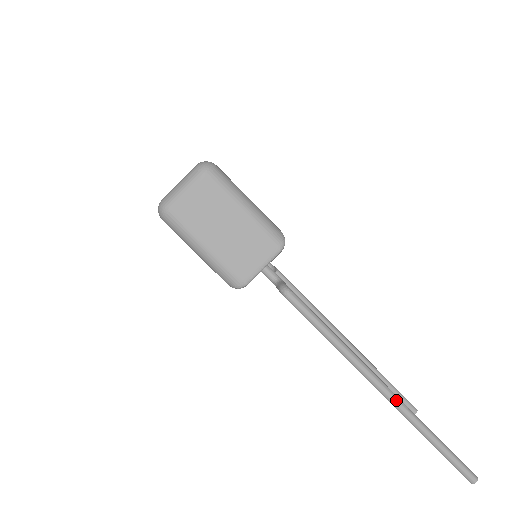
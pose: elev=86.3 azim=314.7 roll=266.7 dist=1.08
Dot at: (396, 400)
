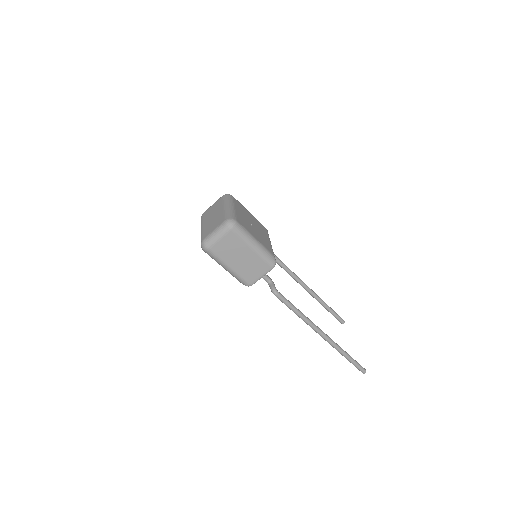
Dot at: (329, 340)
